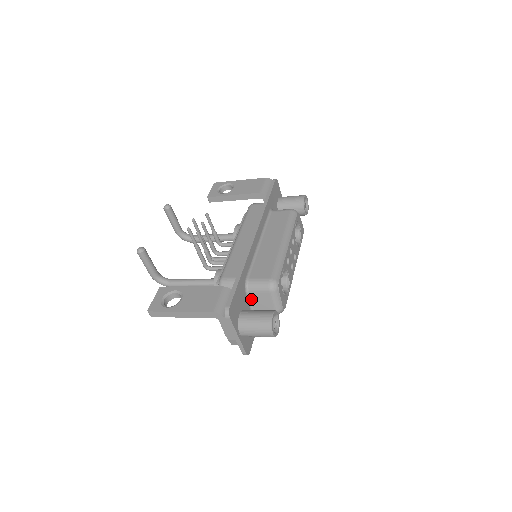
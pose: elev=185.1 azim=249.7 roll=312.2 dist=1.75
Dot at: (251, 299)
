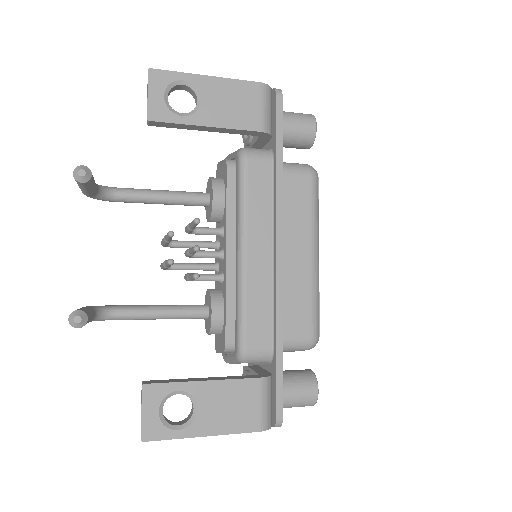
Dot at: occluded
